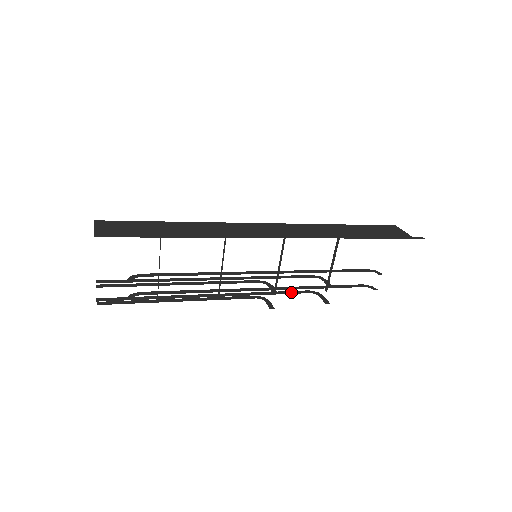
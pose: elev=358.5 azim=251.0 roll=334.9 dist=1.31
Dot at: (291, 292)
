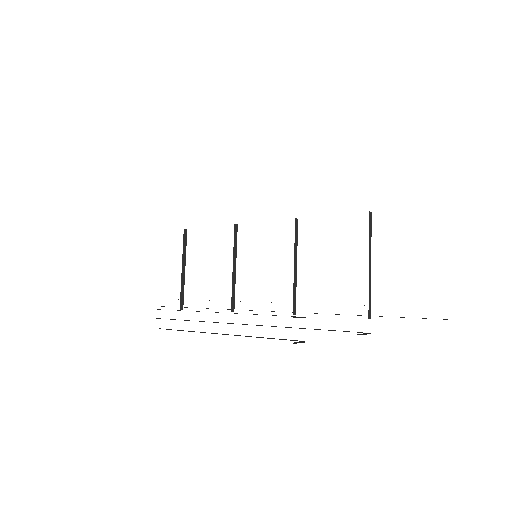
Dot at: (331, 330)
